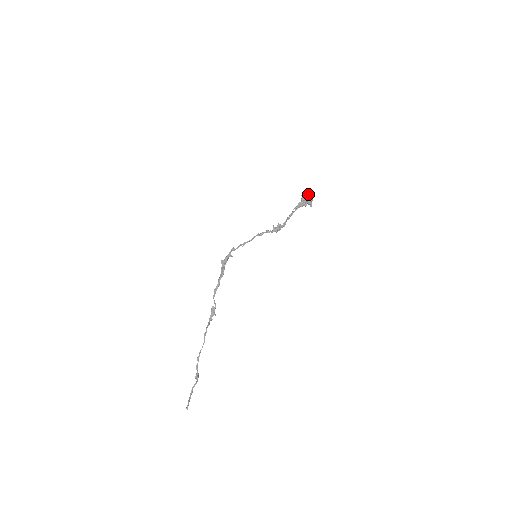
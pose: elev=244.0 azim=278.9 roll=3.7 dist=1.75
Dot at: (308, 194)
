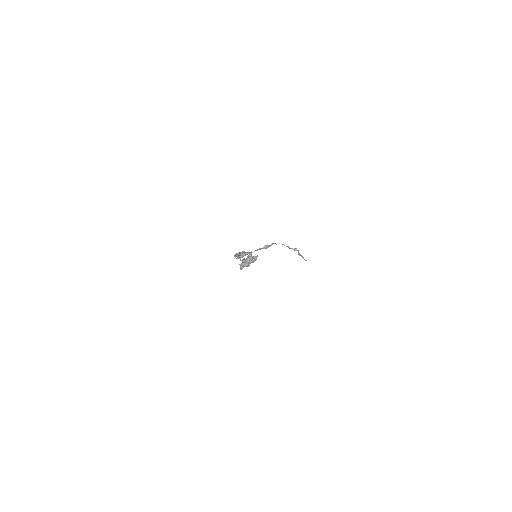
Dot at: (243, 267)
